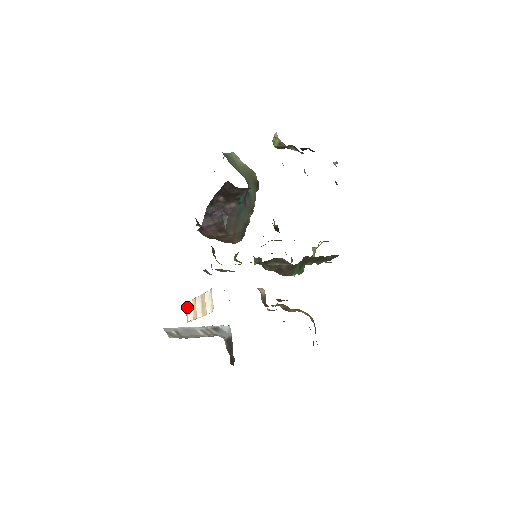
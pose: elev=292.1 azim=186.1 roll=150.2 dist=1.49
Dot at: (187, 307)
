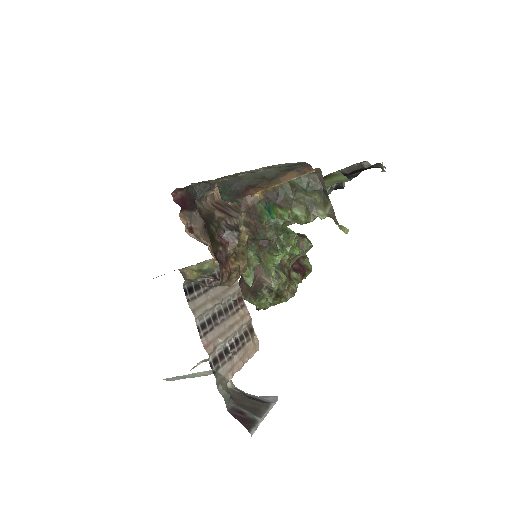
Dot at: occluded
